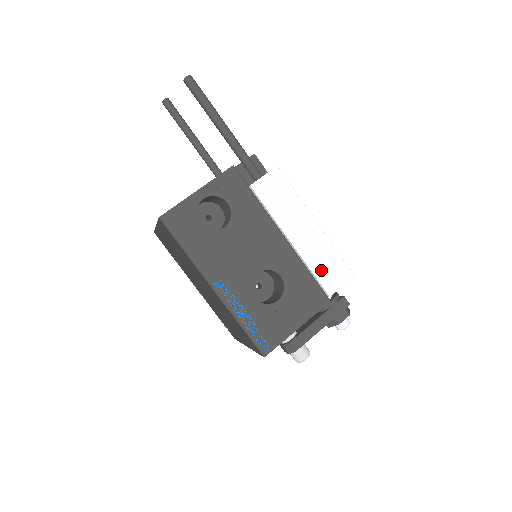
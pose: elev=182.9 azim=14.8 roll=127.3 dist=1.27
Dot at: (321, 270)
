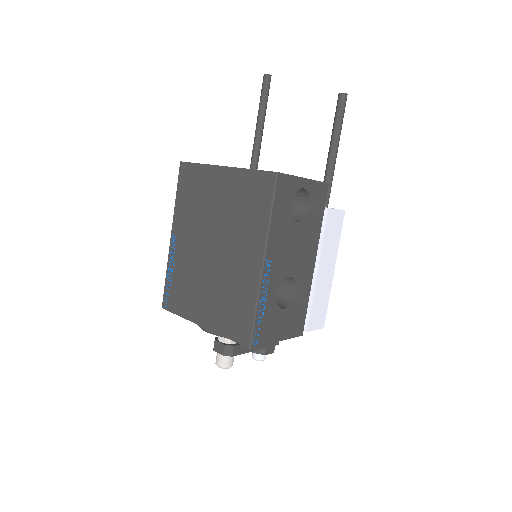
Dot at: (316, 307)
